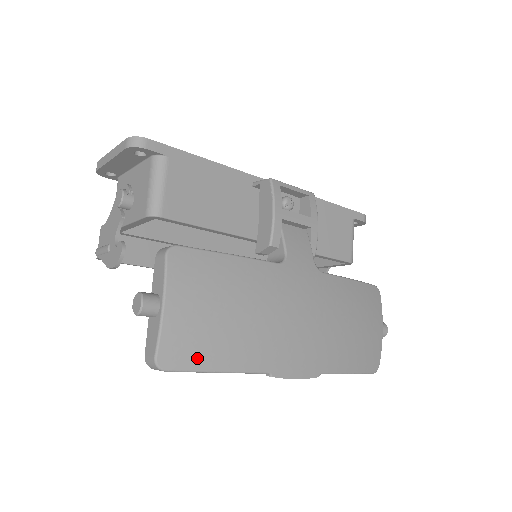
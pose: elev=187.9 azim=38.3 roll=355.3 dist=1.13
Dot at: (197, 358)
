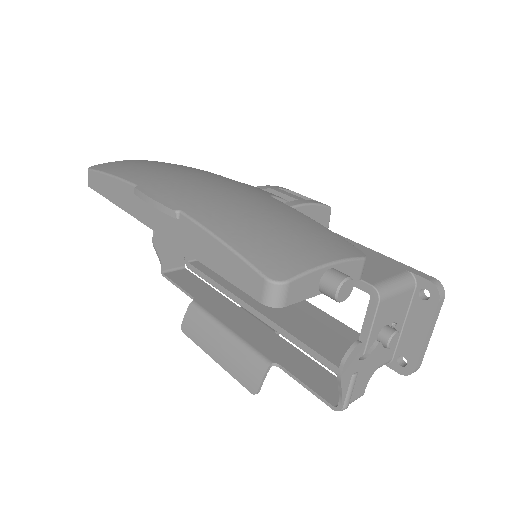
Dot at: (110, 168)
